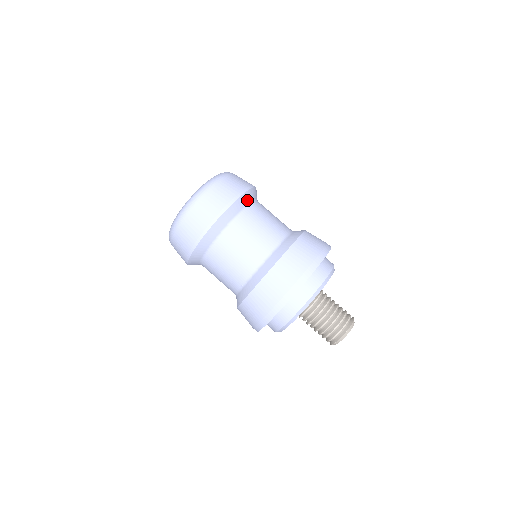
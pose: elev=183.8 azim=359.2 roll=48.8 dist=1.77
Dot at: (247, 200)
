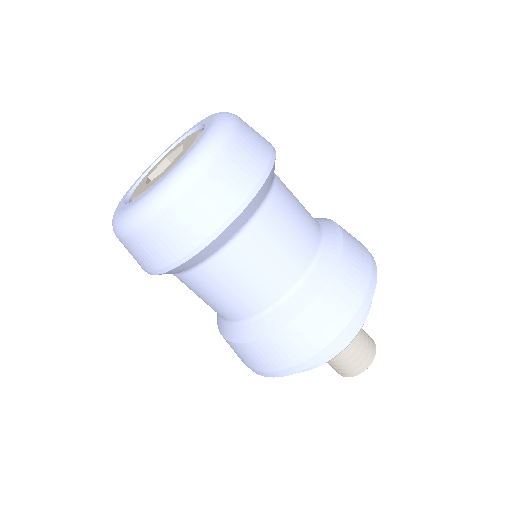
Dot at: (236, 227)
